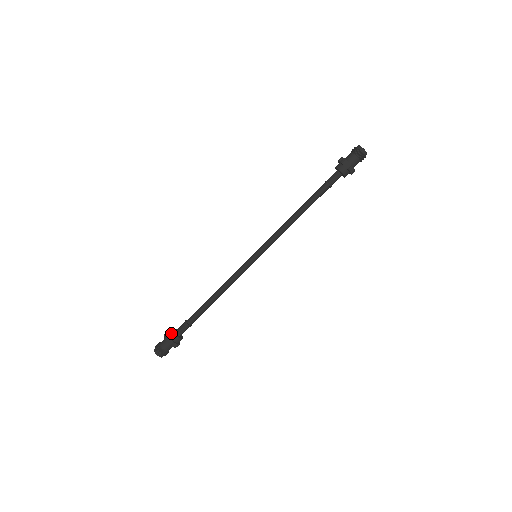
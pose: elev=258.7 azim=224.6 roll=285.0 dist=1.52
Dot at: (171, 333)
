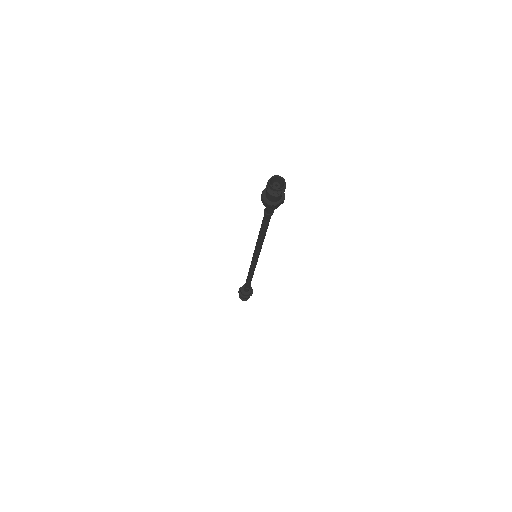
Dot at: (246, 296)
